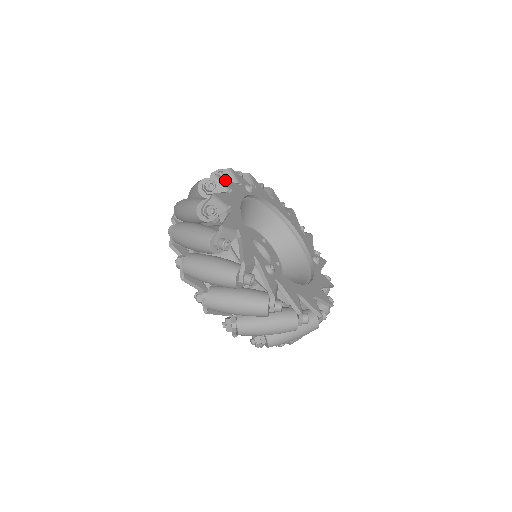
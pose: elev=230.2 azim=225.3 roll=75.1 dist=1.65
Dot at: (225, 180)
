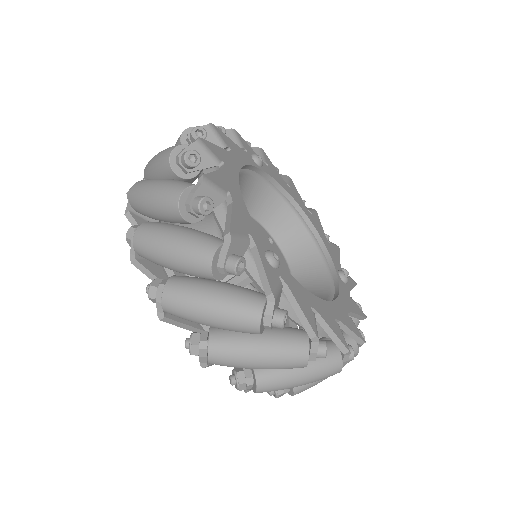
Dot at: (223, 135)
